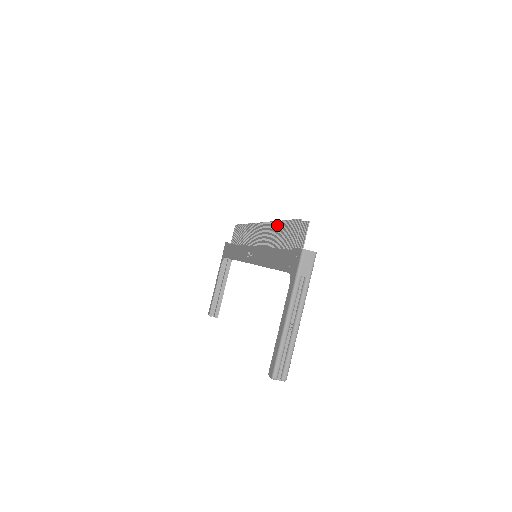
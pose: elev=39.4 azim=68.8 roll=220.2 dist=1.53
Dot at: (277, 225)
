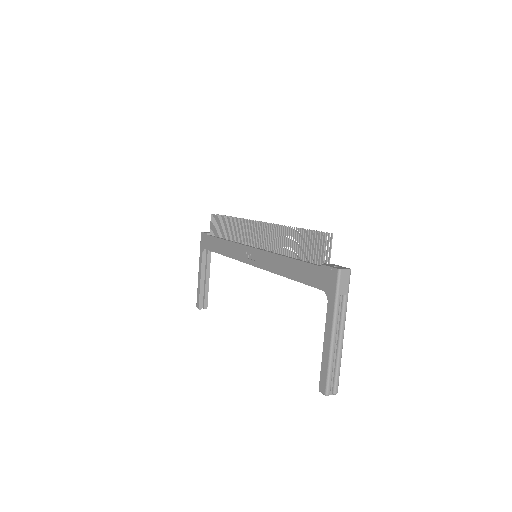
Dot at: (286, 231)
